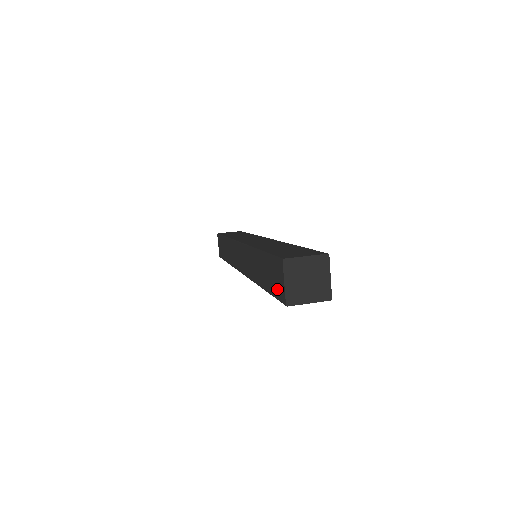
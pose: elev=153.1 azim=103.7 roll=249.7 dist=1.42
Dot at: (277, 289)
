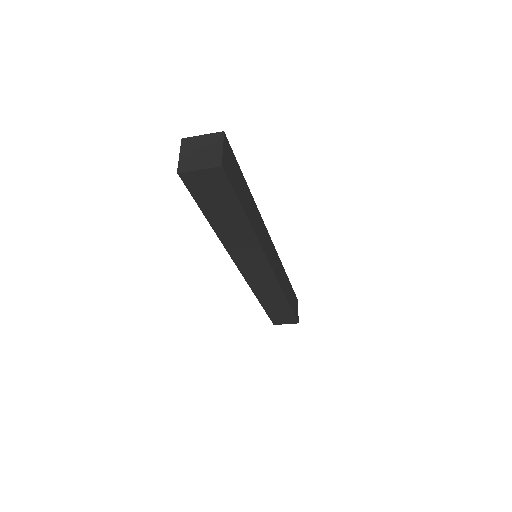
Dot at: occluded
